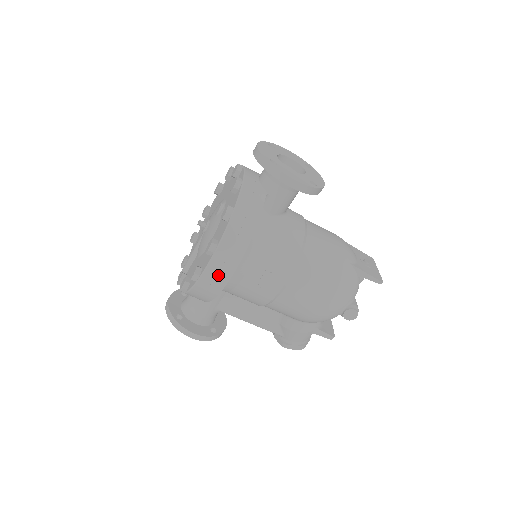
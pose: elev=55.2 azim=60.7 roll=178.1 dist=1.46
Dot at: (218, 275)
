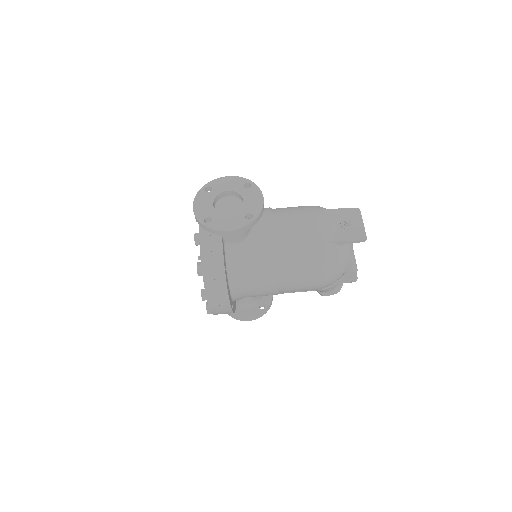
Dot at: (221, 308)
